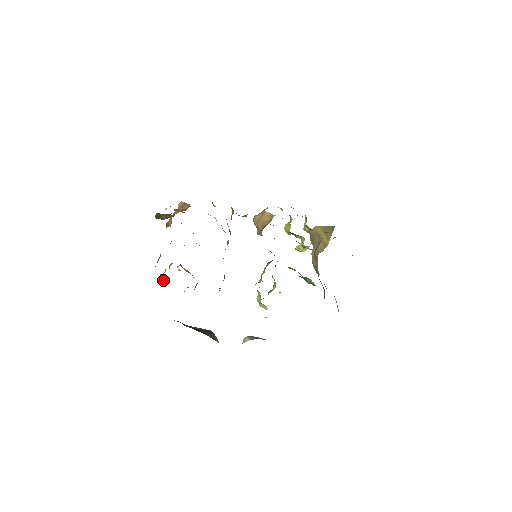
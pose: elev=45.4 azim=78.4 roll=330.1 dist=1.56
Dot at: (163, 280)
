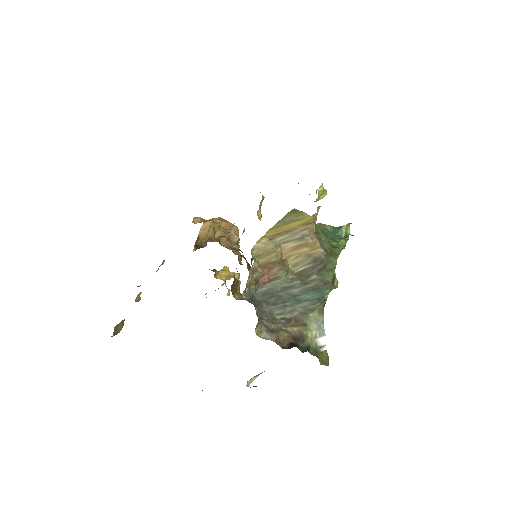
Dot at: occluded
